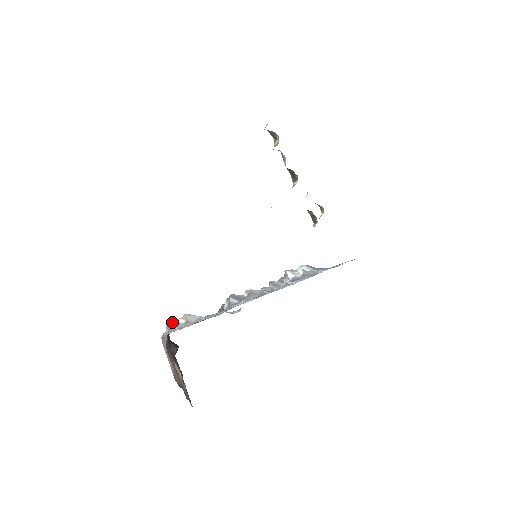
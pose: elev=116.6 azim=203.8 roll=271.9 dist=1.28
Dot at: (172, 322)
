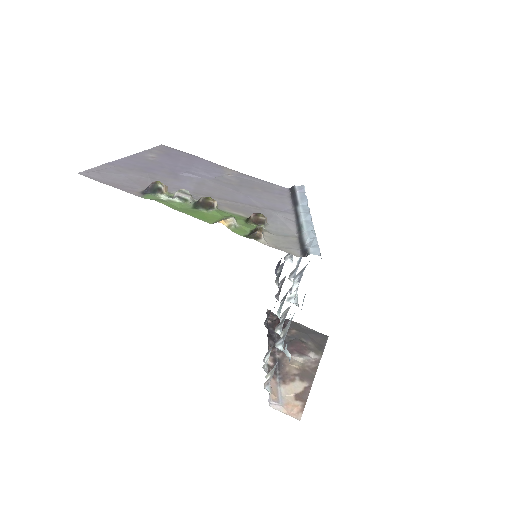
Dot at: (264, 383)
